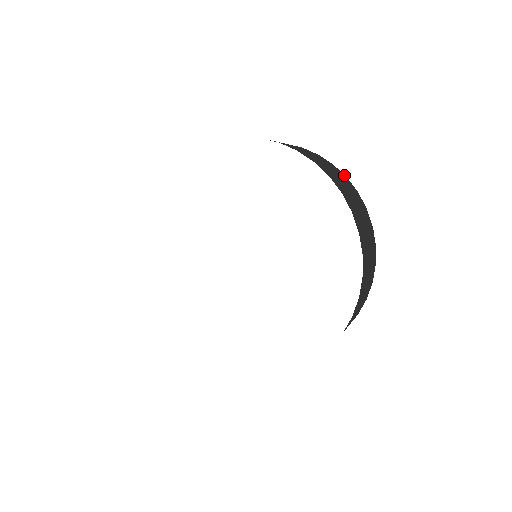
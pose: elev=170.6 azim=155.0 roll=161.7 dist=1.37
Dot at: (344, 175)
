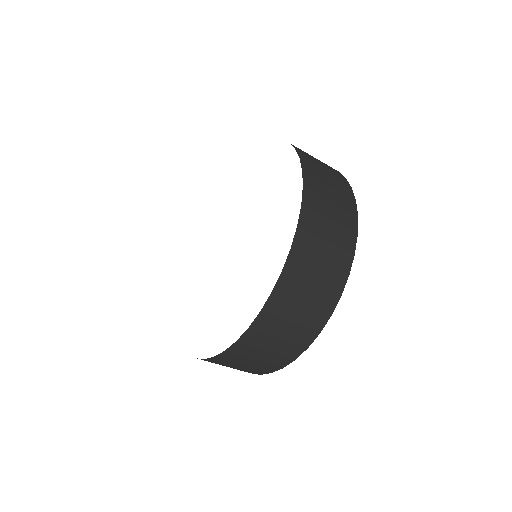
Dot at: (354, 197)
